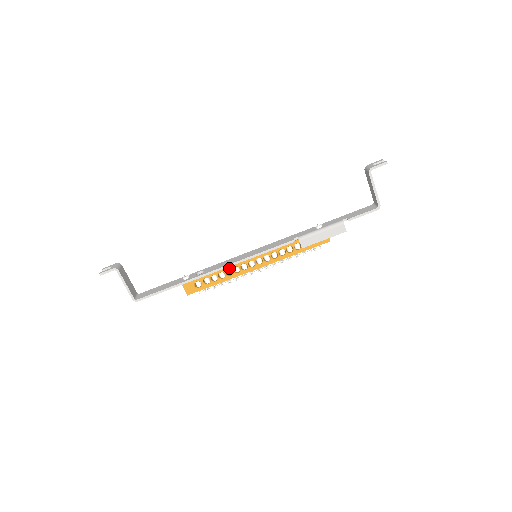
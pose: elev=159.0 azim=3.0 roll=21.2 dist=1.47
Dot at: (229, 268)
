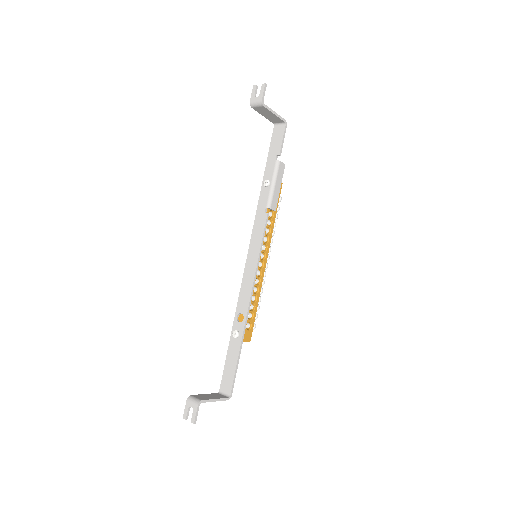
Dot at: (253, 287)
